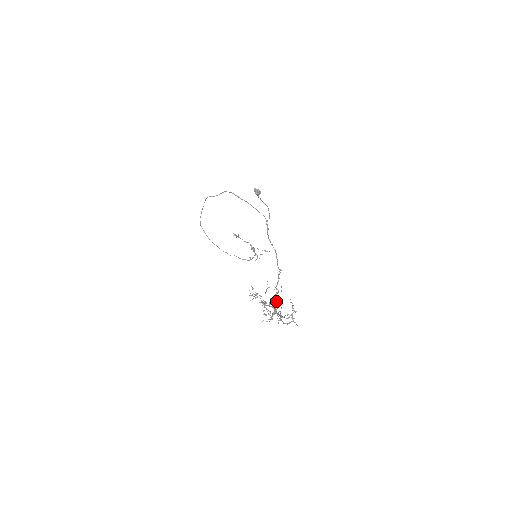
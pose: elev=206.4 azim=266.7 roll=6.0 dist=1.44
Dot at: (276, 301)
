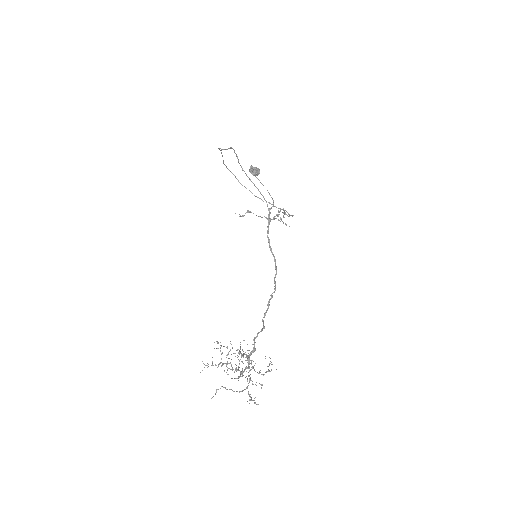
Dot at: (253, 349)
